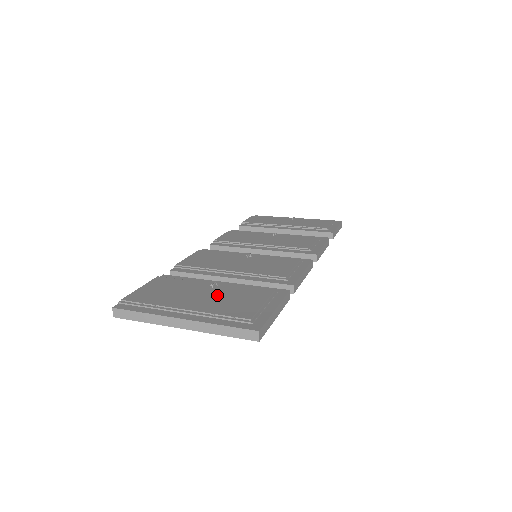
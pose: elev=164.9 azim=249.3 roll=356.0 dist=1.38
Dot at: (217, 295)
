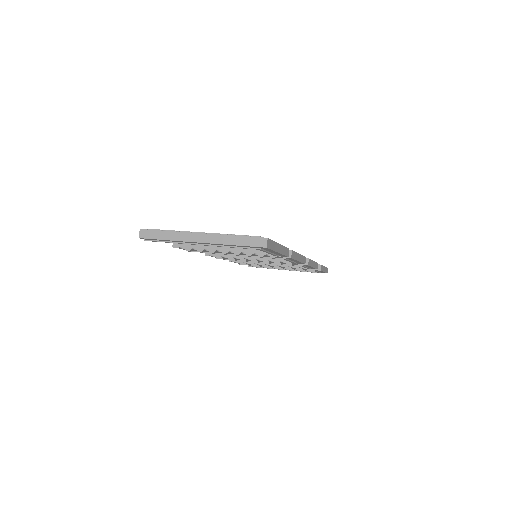
Dot at: occluded
